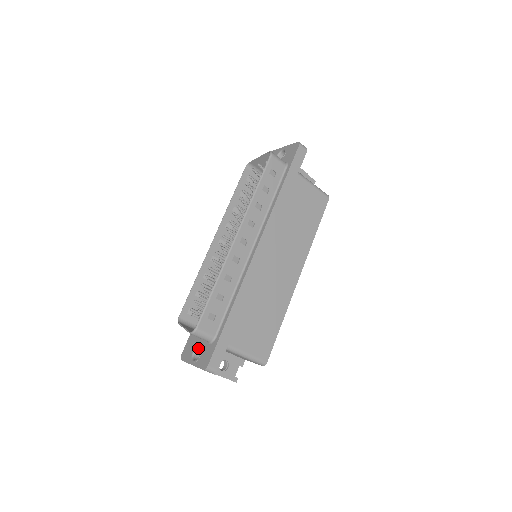
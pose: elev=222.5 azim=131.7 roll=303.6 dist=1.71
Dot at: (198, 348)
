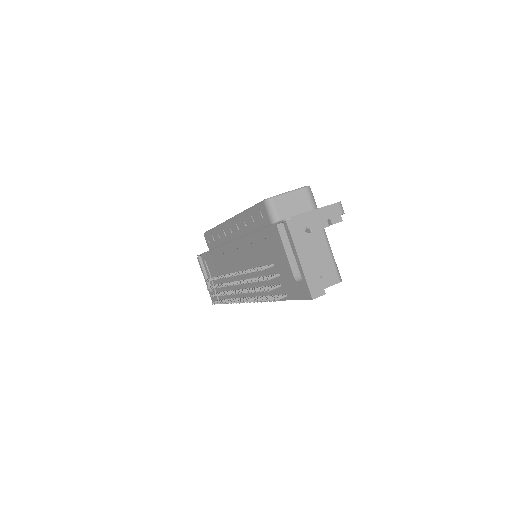
Dot at: occluded
